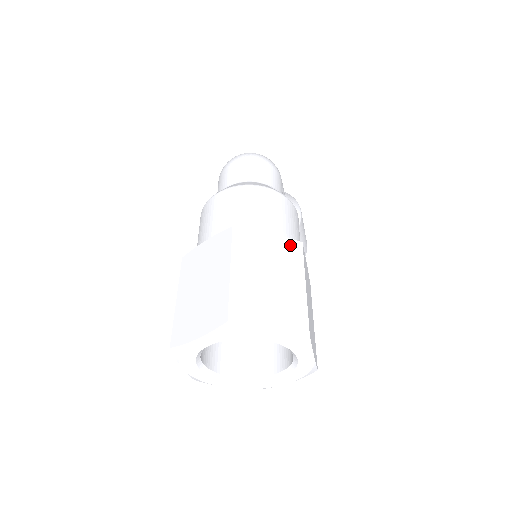
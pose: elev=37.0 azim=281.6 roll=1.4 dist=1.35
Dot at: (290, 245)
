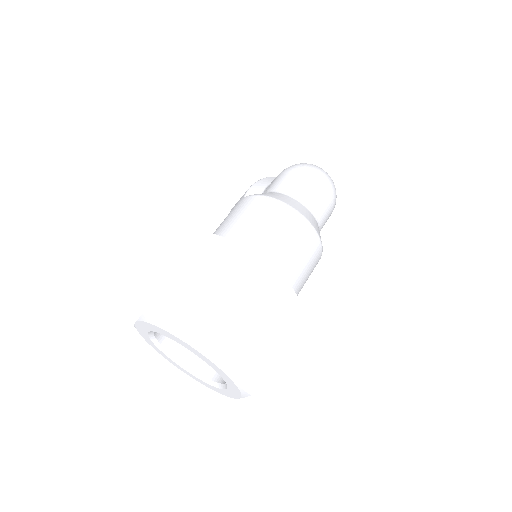
Dot at: (295, 306)
